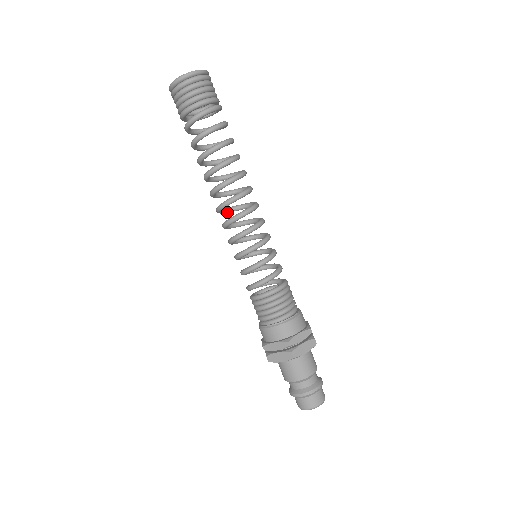
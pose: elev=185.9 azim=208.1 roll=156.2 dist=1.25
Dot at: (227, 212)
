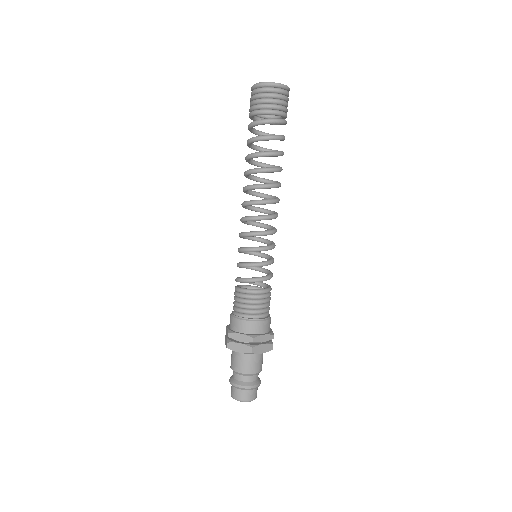
Dot at: (248, 209)
